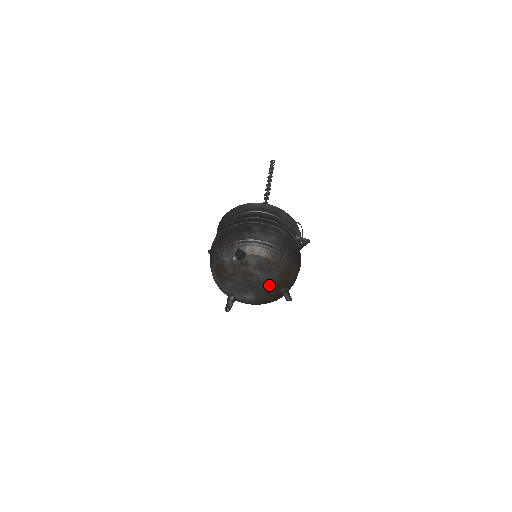
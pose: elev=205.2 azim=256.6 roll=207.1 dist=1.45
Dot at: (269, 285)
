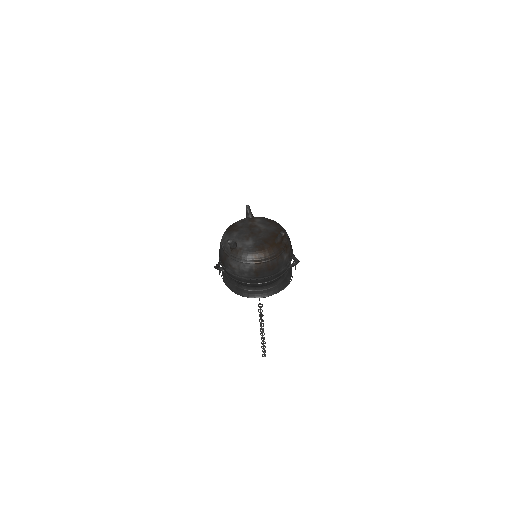
Dot at: (267, 235)
